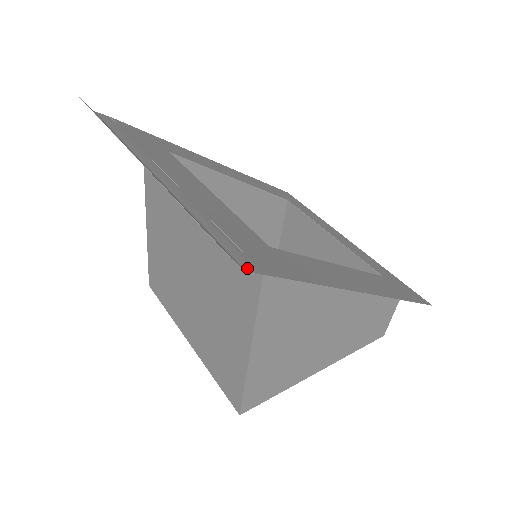
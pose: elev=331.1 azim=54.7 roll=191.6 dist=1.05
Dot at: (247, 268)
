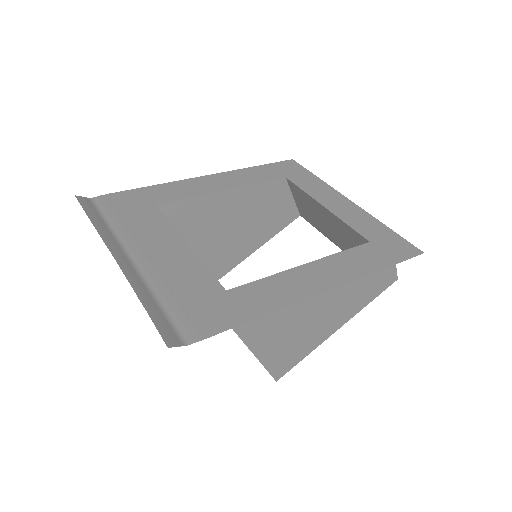
Dot at: (190, 340)
